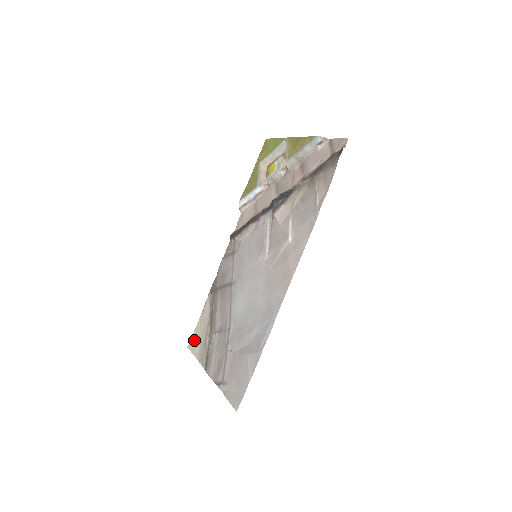
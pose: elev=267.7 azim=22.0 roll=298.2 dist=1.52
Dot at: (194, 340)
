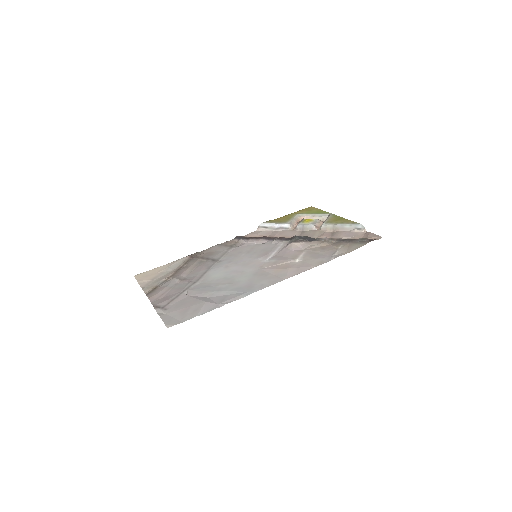
Dot at: (146, 274)
